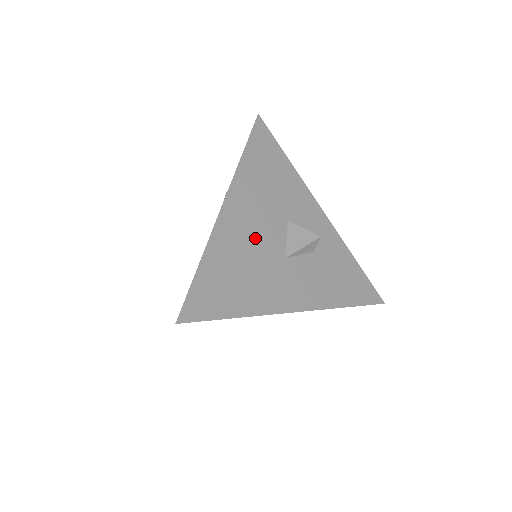
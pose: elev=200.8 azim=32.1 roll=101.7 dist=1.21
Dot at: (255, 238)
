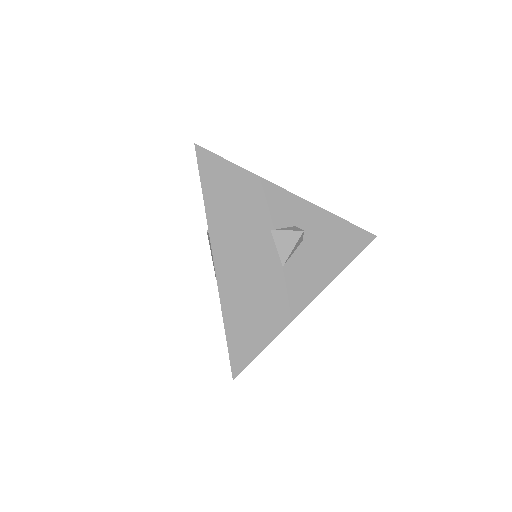
Dot at: (253, 269)
